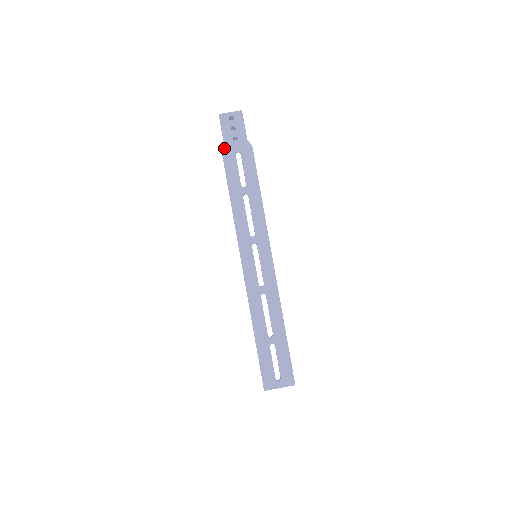
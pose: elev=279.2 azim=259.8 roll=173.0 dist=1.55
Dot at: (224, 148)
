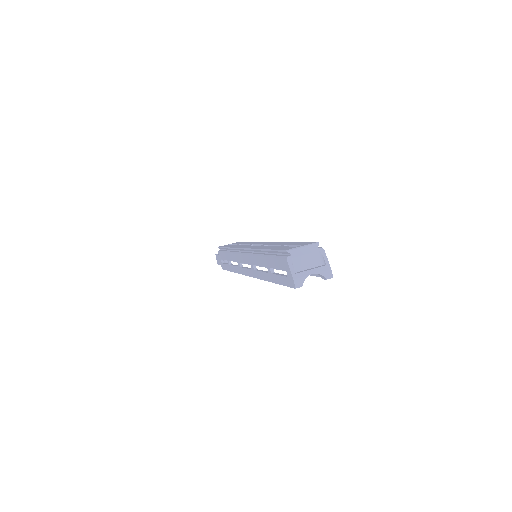
Dot at: occluded
